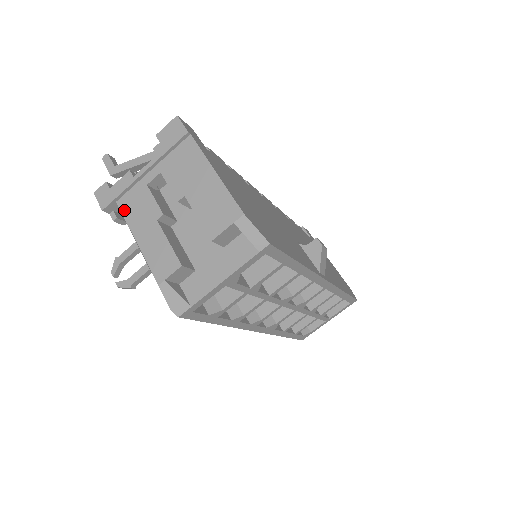
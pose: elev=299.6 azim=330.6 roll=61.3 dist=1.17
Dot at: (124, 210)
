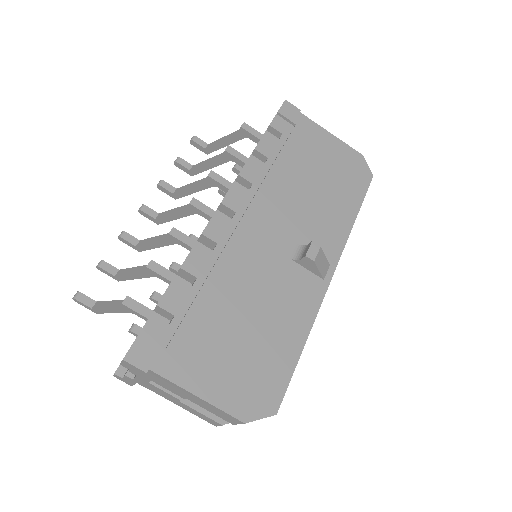
Dot at: (148, 388)
